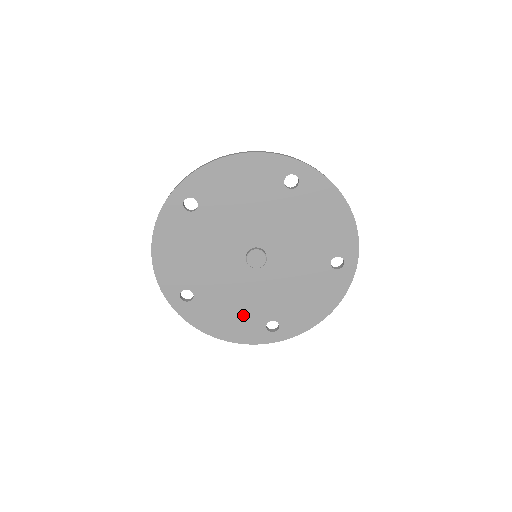
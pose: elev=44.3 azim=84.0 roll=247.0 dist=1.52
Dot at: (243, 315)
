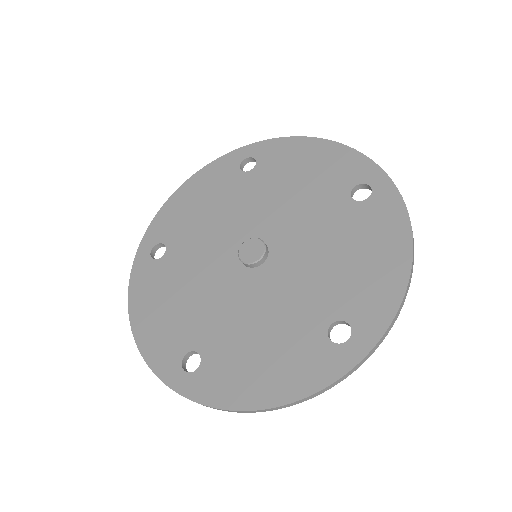
Dot at: (283, 342)
